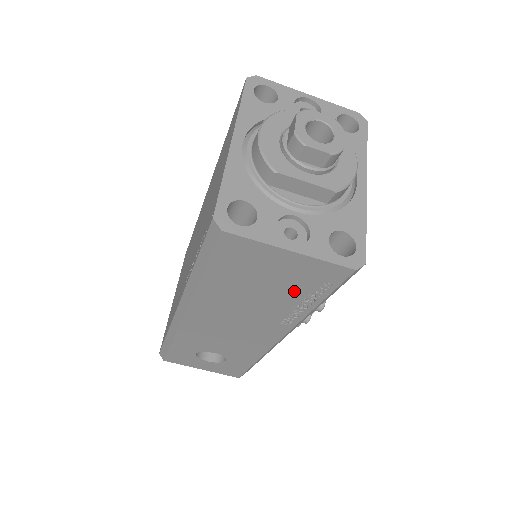
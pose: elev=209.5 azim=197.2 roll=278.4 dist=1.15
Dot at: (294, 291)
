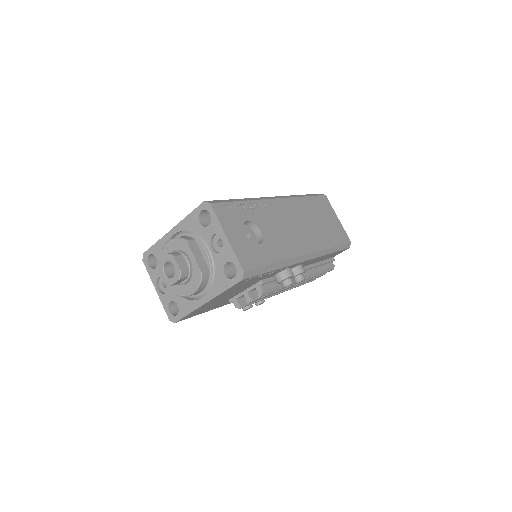
Dot at: occluded
